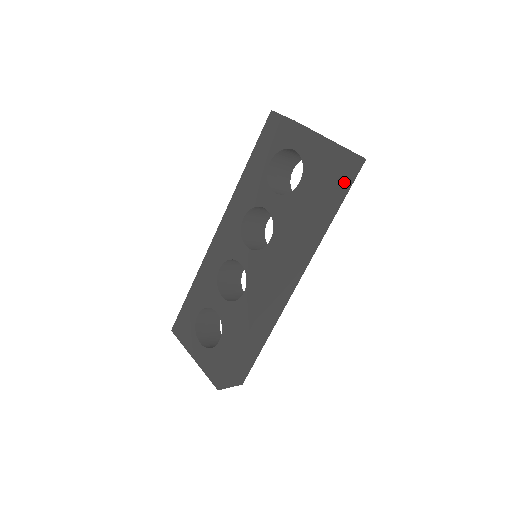
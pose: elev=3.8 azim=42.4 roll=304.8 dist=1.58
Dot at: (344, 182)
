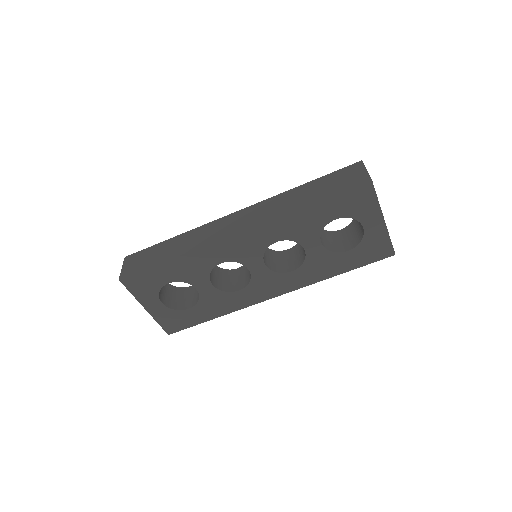
Dot at: occluded
